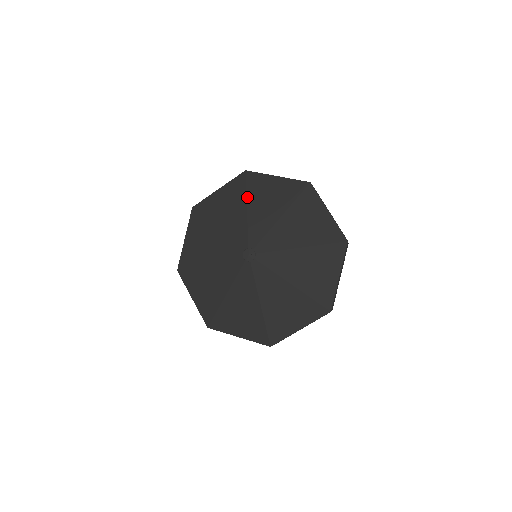
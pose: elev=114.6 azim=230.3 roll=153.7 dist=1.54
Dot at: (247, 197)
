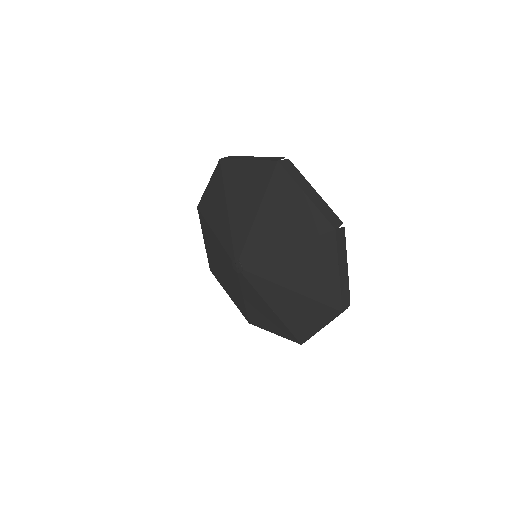
Dot at: (225, 194)
